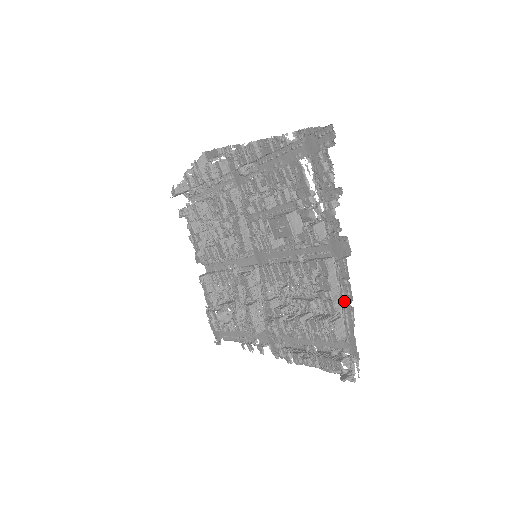
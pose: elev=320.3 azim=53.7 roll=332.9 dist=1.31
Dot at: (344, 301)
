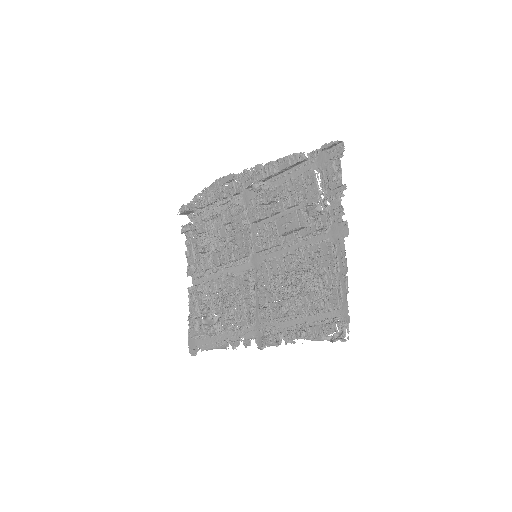
Dot at: (339, 275)
